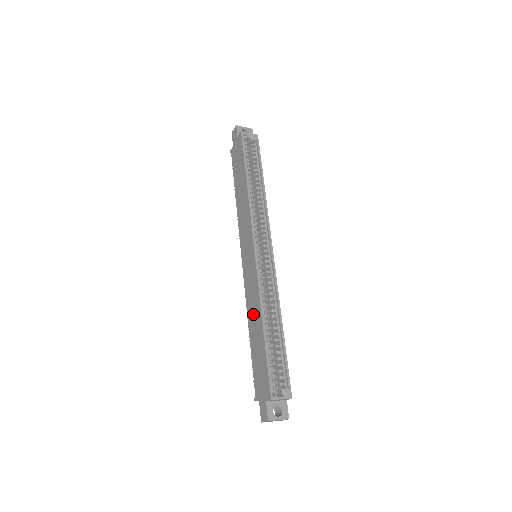
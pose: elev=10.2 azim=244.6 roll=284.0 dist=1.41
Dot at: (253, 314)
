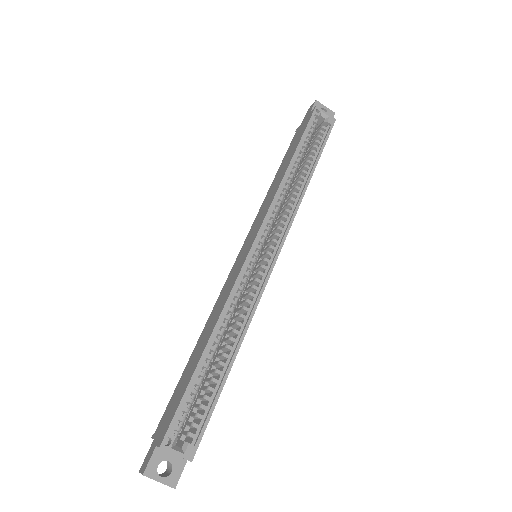
Dot at: (210, 324)
